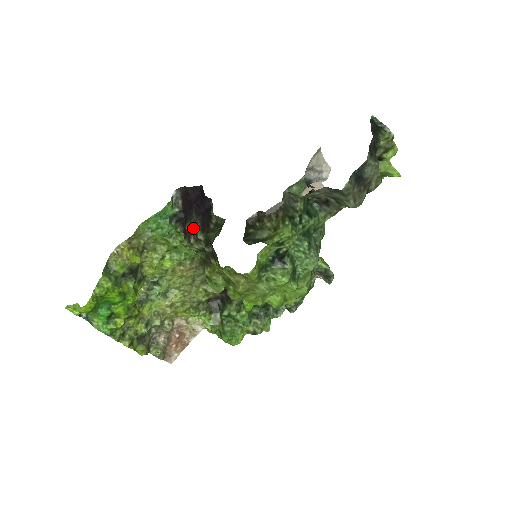
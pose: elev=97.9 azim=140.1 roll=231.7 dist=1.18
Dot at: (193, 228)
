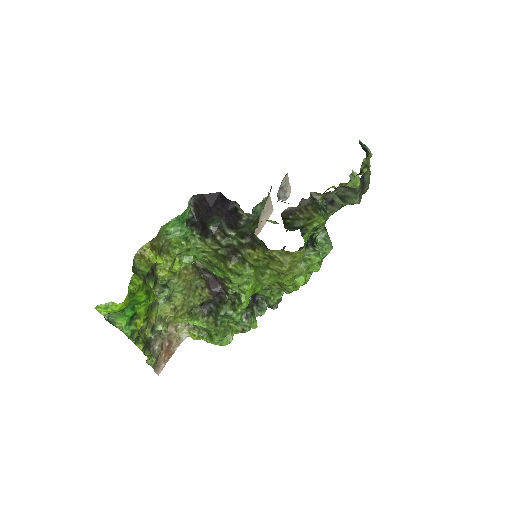
Dot at: (217, 228)
